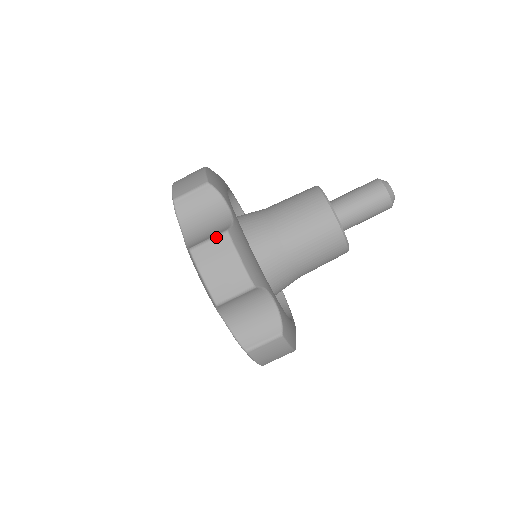
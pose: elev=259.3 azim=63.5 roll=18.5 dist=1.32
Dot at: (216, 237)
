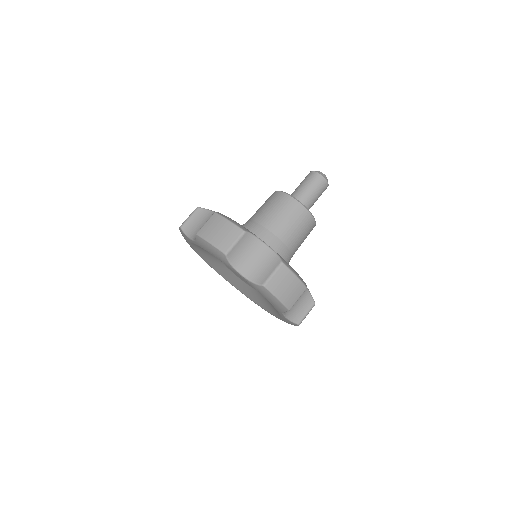
Dot at: (209, 219)
